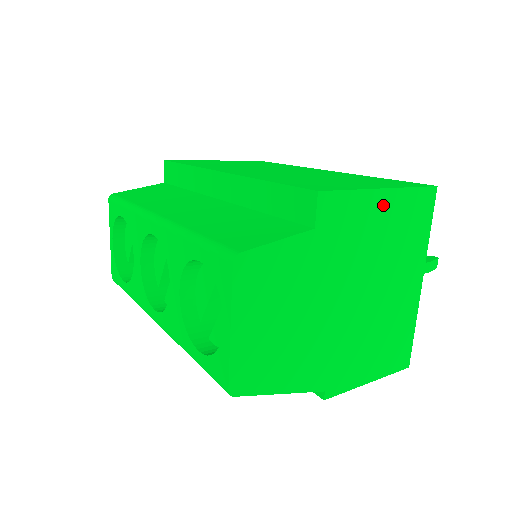
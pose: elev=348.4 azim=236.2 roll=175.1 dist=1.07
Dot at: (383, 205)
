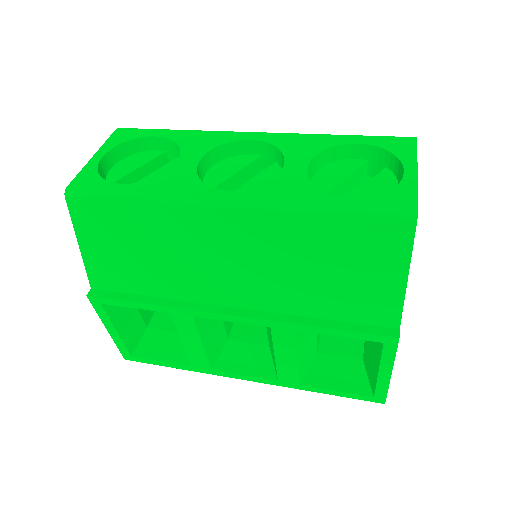
Dot at: occluded
